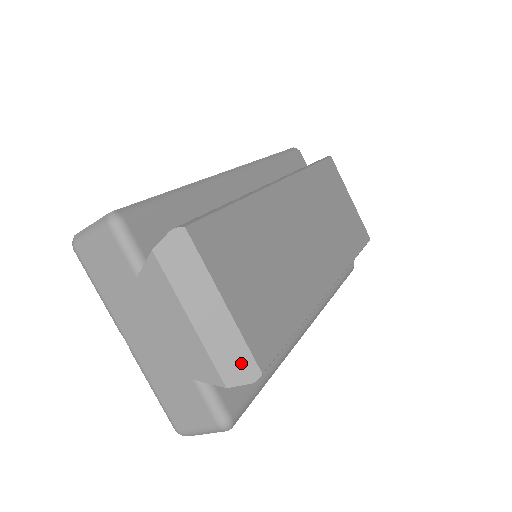
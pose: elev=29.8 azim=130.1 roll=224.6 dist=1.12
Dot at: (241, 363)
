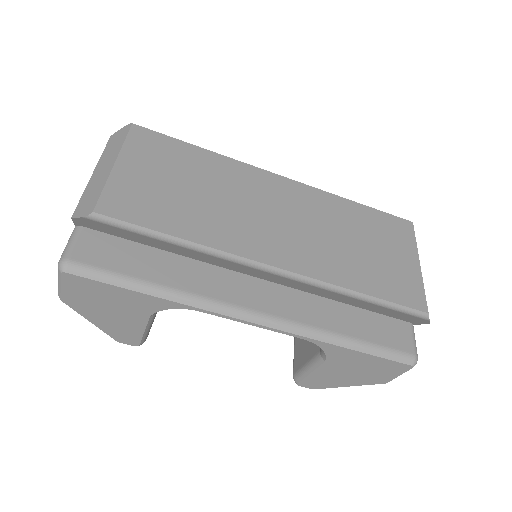
Dot at: (90, 202)
